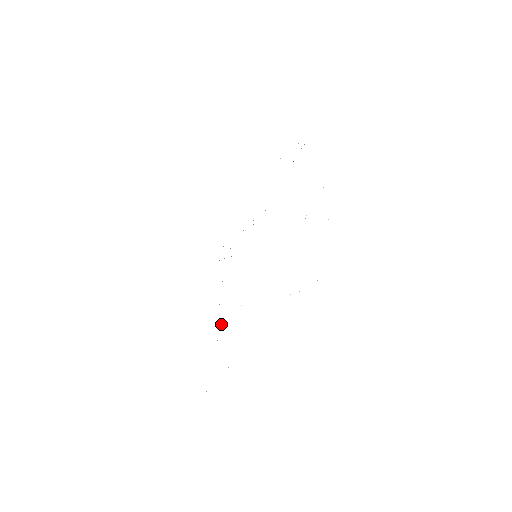
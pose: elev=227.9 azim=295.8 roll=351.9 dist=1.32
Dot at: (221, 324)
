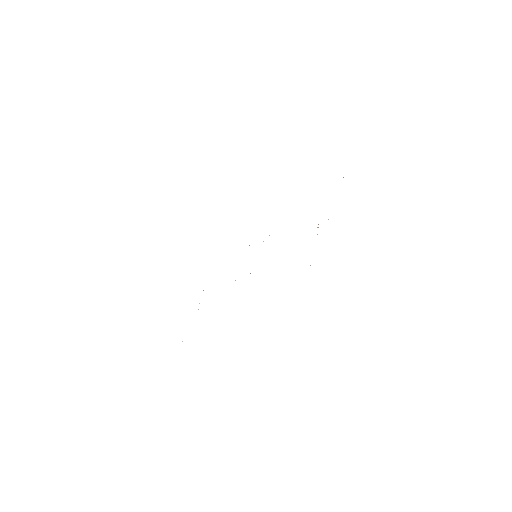
Dot at: occluded
